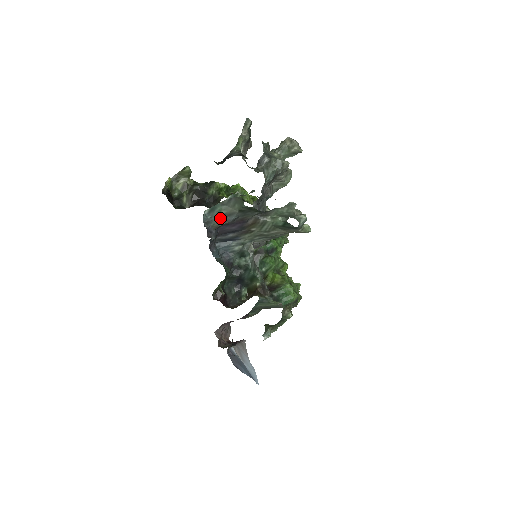
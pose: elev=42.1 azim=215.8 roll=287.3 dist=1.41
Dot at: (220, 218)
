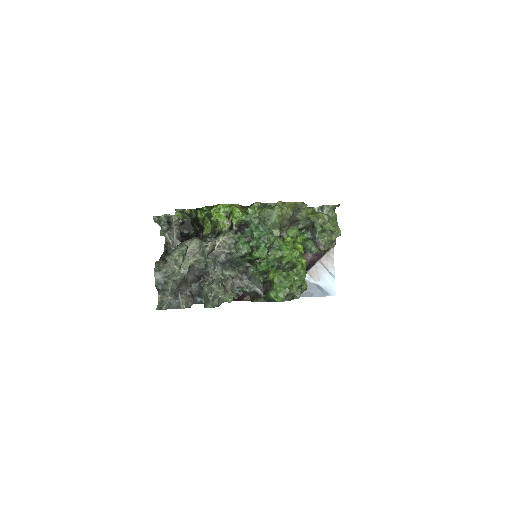
Dot at: occluded
